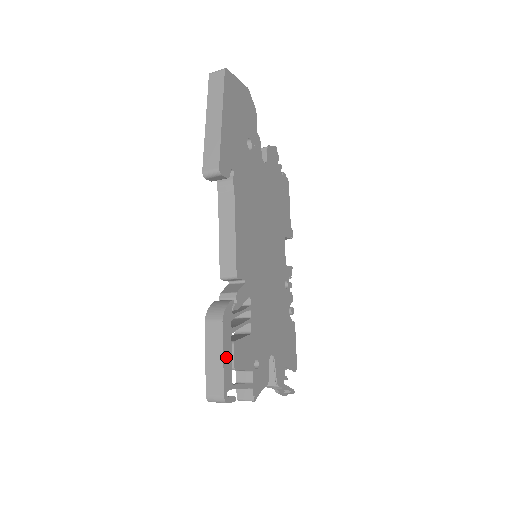
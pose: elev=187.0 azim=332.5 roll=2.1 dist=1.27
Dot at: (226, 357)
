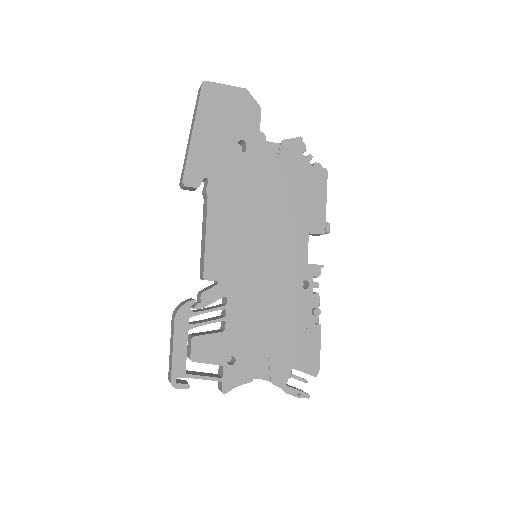
Dot at: (178, 349)
